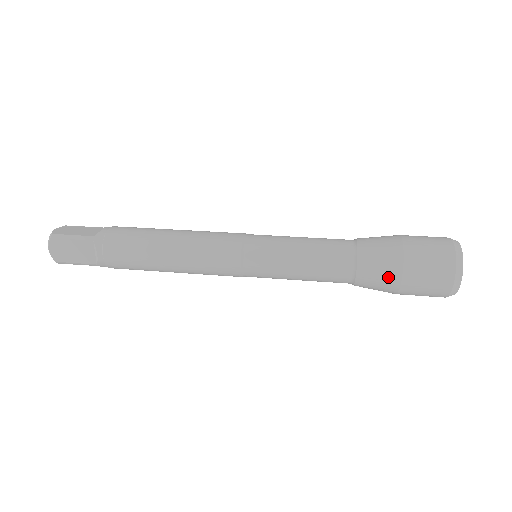
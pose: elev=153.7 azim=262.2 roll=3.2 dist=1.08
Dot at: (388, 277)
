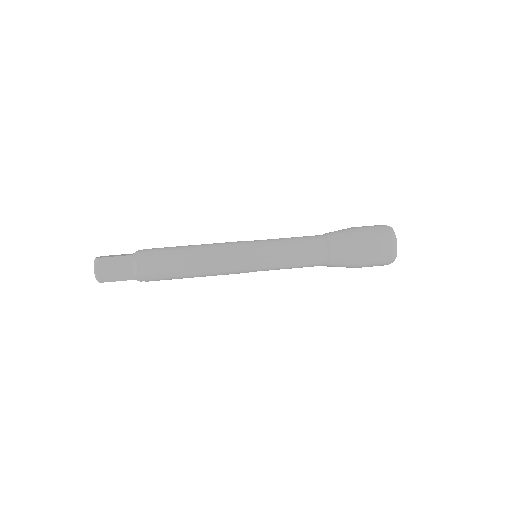
Dot at: (351, 251)
